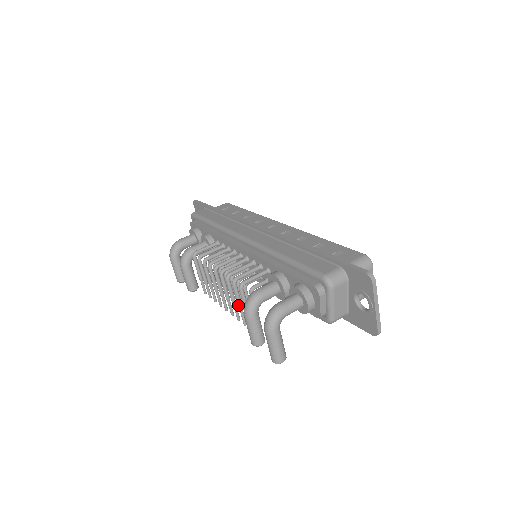
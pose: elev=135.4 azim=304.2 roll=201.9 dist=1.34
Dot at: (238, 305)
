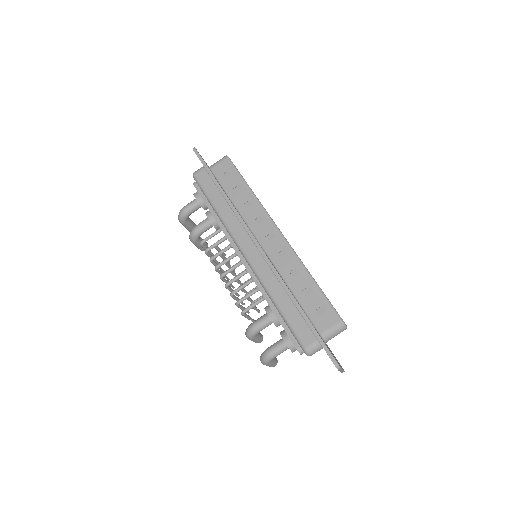
Dot at: occluded
